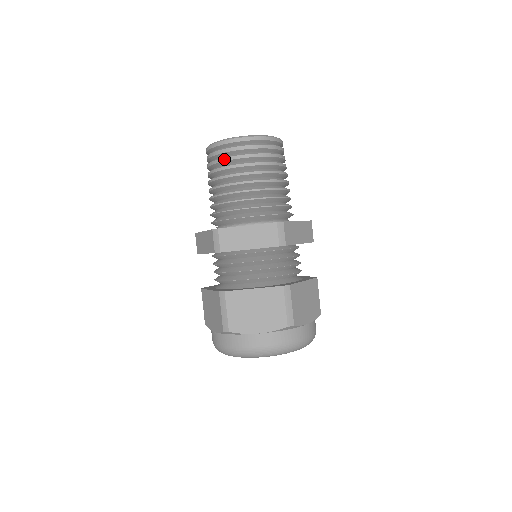
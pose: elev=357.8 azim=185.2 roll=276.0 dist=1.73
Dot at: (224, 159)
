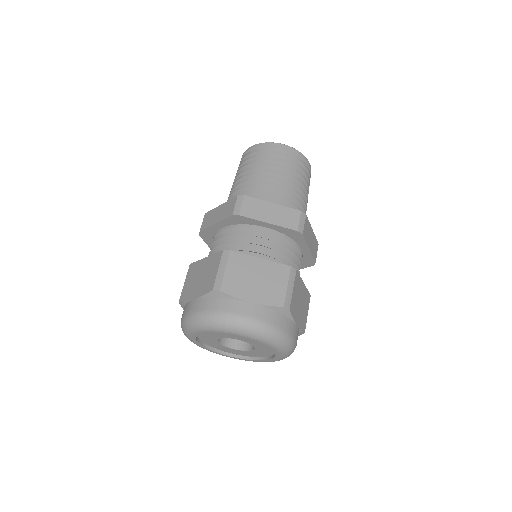
Dot at: (238, 168)
